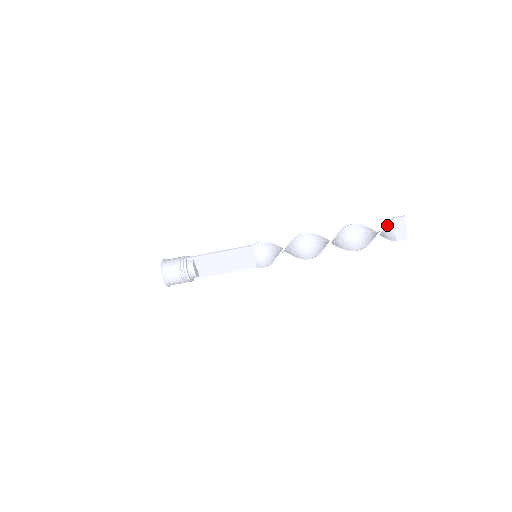
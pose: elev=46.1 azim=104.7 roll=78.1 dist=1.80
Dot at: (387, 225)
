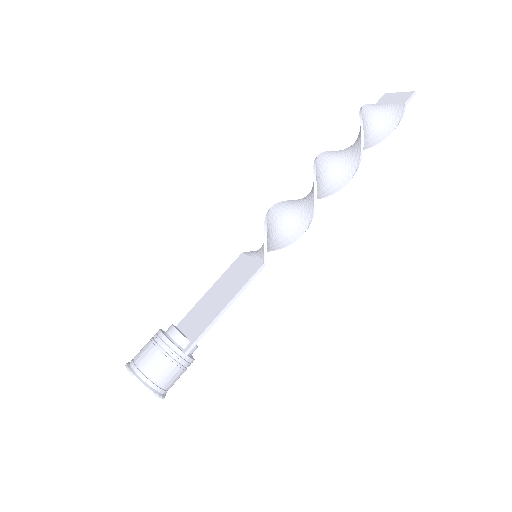
Dot at: (369, 105)
